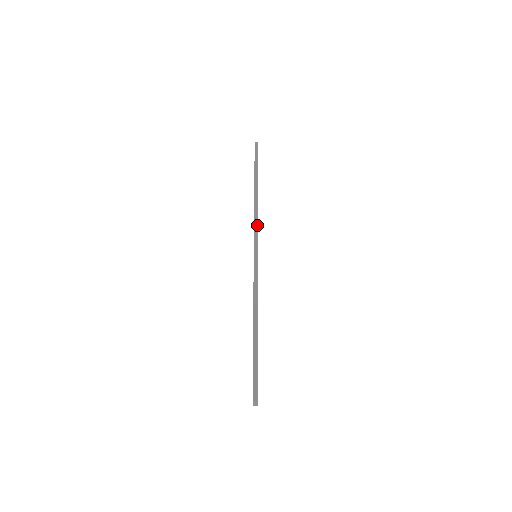
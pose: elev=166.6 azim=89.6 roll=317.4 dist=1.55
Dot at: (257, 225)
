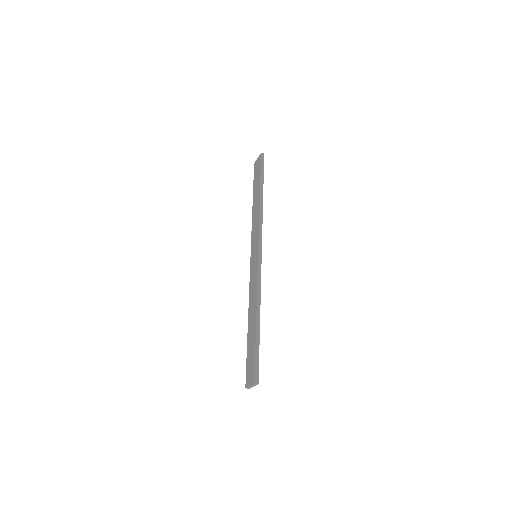
Dot at: (261, 229)
